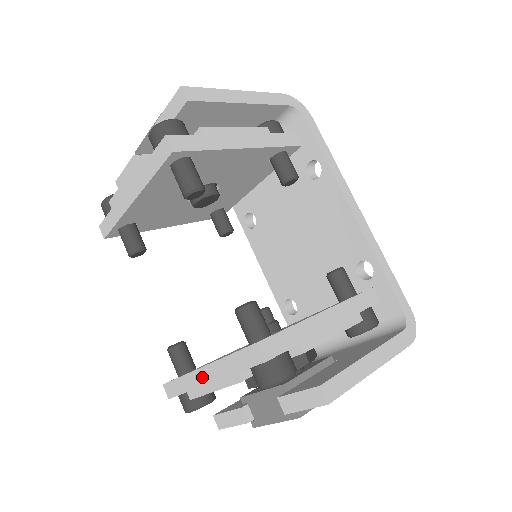
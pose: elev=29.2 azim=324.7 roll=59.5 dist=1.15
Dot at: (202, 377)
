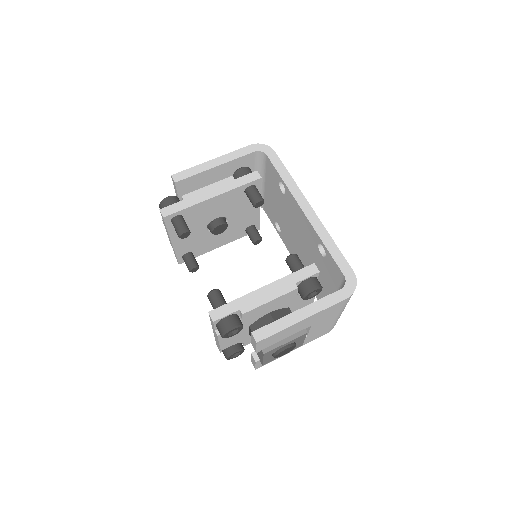
Dot at: (215, 336)
